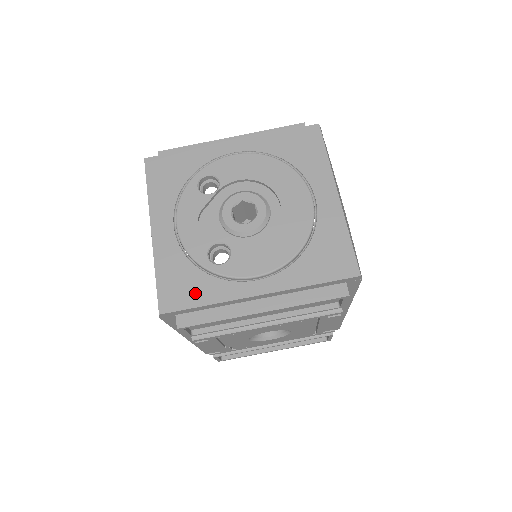
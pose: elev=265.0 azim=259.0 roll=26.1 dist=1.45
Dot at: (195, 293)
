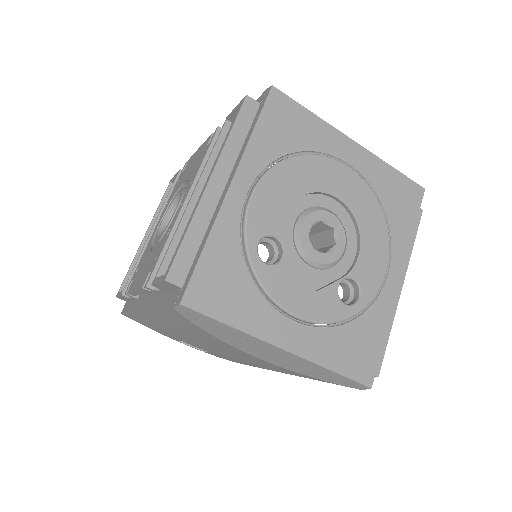
Dot at: (370, 340)
